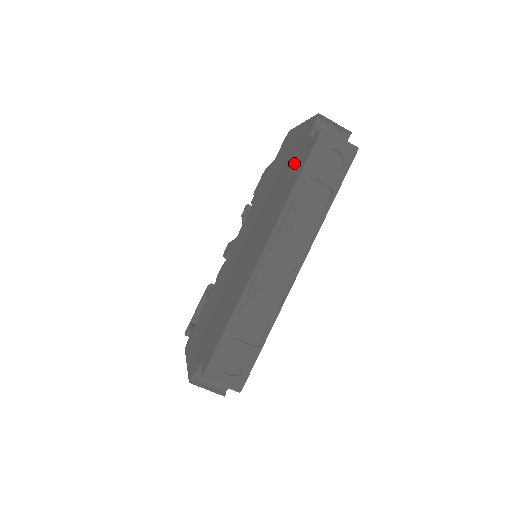
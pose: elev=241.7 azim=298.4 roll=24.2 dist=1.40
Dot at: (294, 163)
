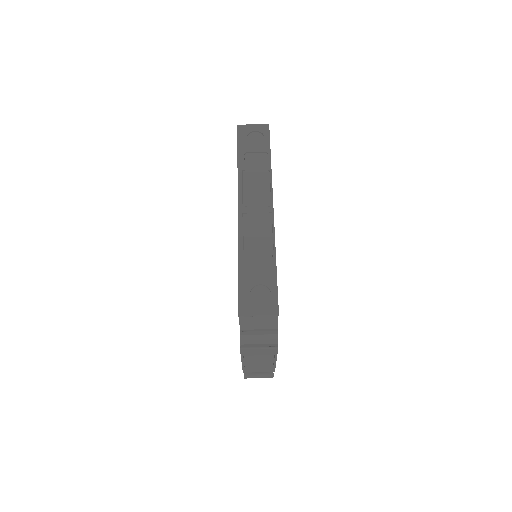
Dot at: occluded
